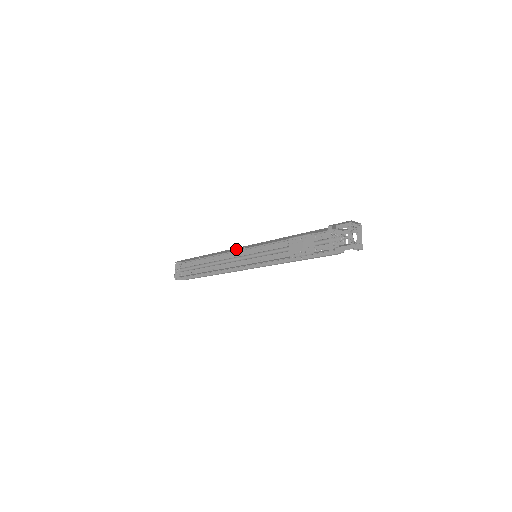
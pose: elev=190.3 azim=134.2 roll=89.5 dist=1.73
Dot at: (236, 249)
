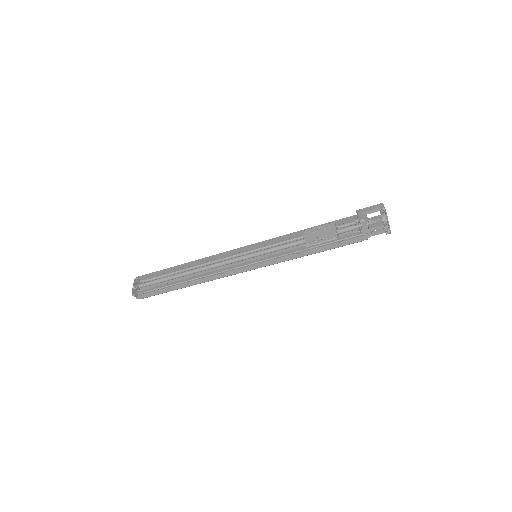
Dot at: (227, 254)
